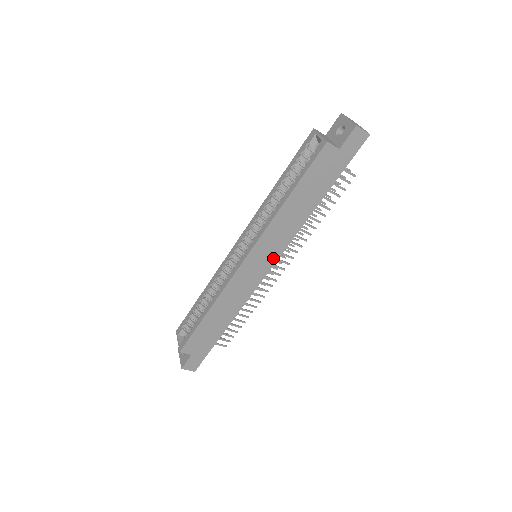
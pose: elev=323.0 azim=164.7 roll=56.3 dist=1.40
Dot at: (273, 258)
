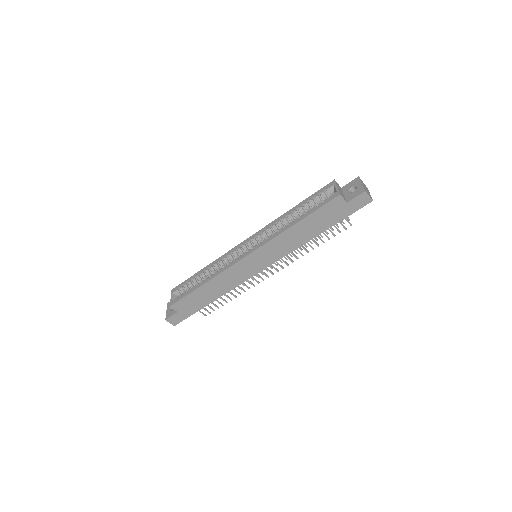
Dot at: (268, 262)
